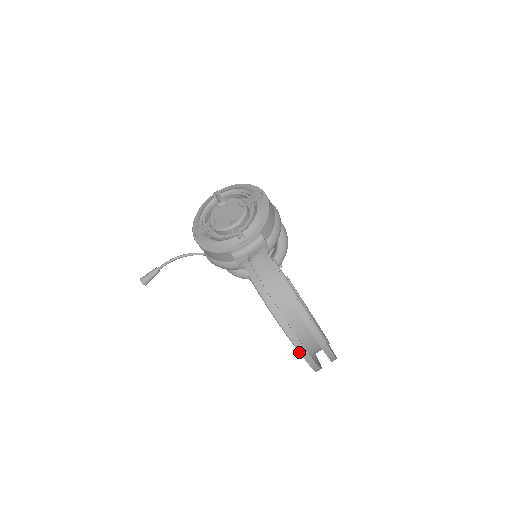
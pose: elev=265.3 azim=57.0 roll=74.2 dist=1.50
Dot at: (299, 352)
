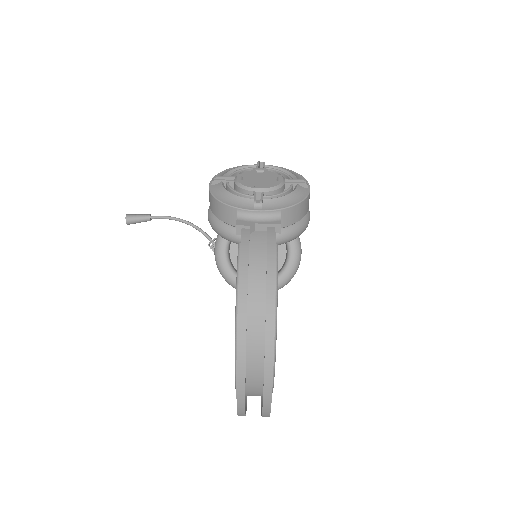
Dot at: (236, 361)
